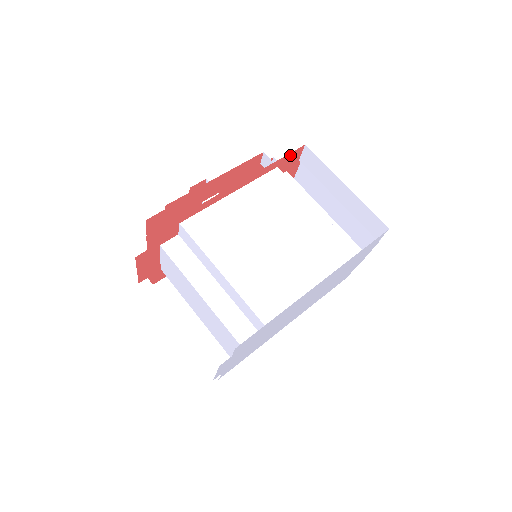
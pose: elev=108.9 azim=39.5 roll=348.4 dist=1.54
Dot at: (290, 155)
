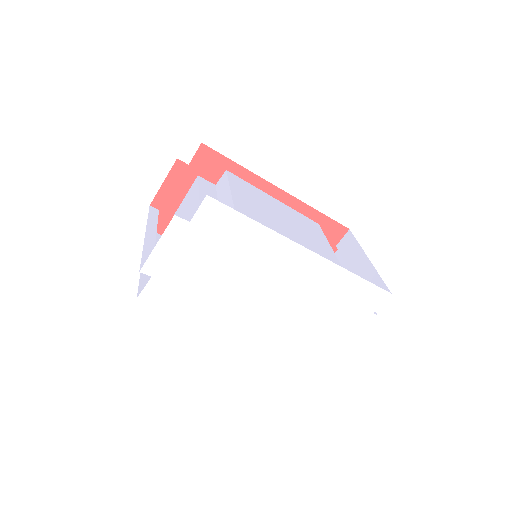
Dot at: (334, 225)
